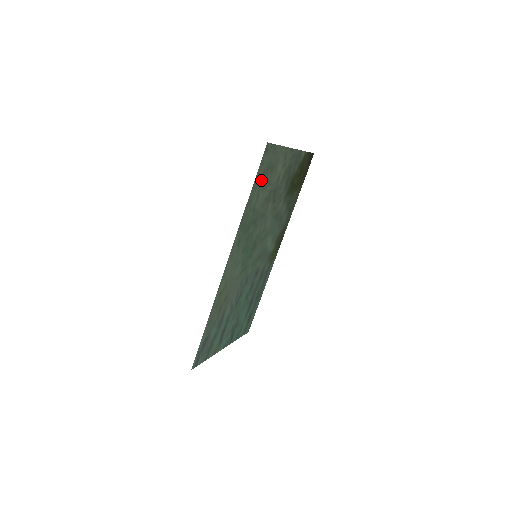
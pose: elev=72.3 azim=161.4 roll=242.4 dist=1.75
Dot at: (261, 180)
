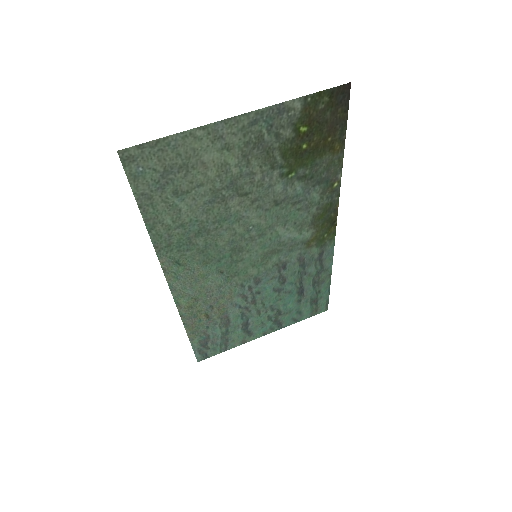
Dot at: (161, 192)
